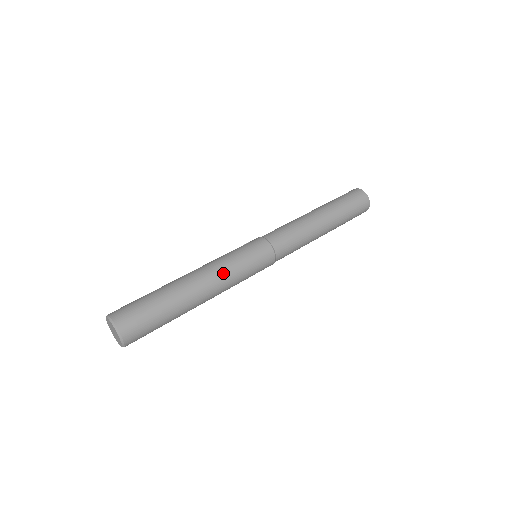
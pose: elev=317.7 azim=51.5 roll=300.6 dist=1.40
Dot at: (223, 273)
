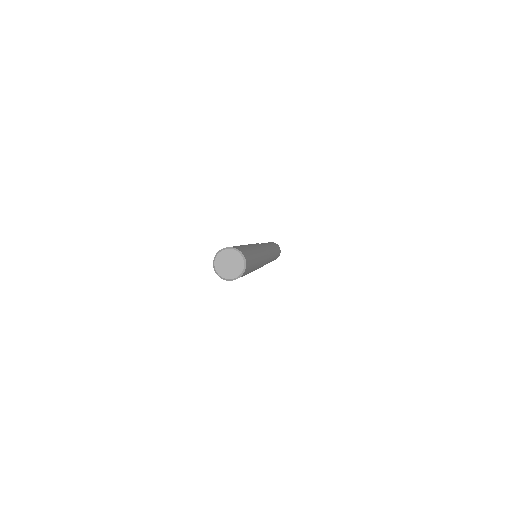
Dot at: (262, 254)
